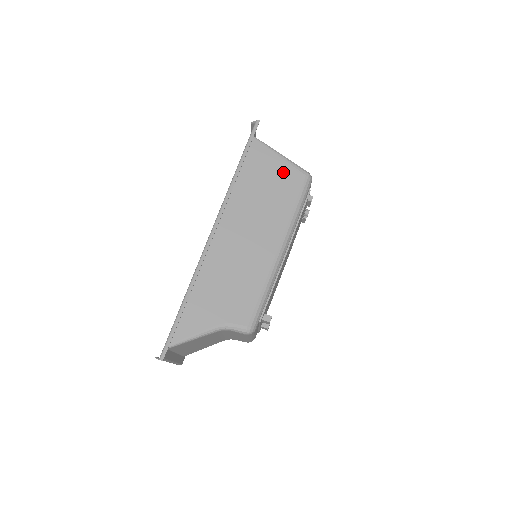
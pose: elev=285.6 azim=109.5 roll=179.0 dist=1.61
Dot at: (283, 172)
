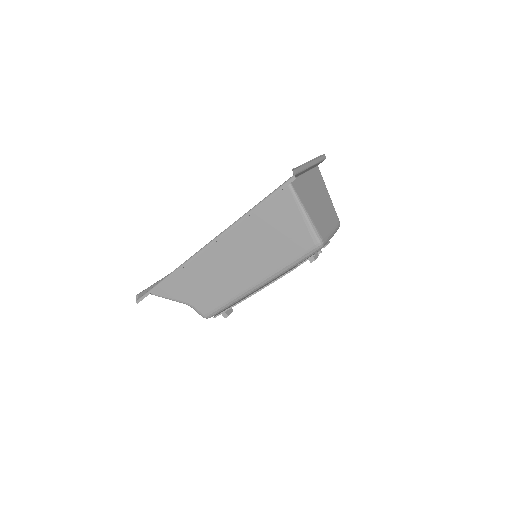
Dot at: (296, 230)
